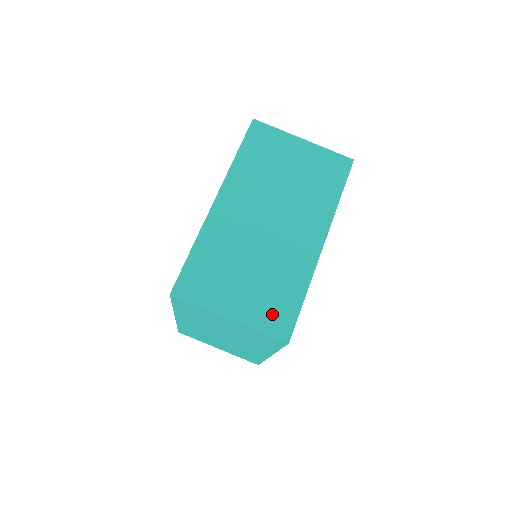
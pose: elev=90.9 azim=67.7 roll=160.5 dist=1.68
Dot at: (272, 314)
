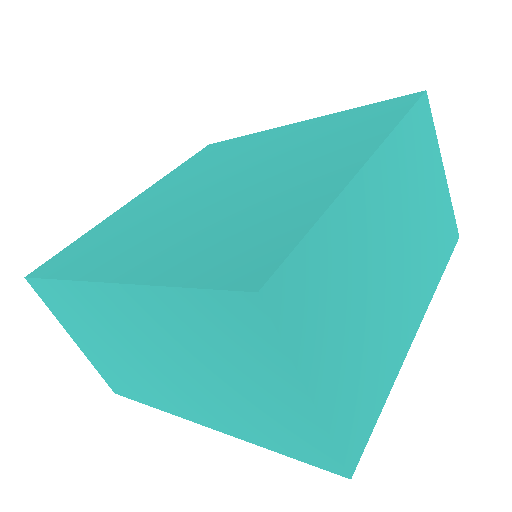
Dot at: (353, 415)
